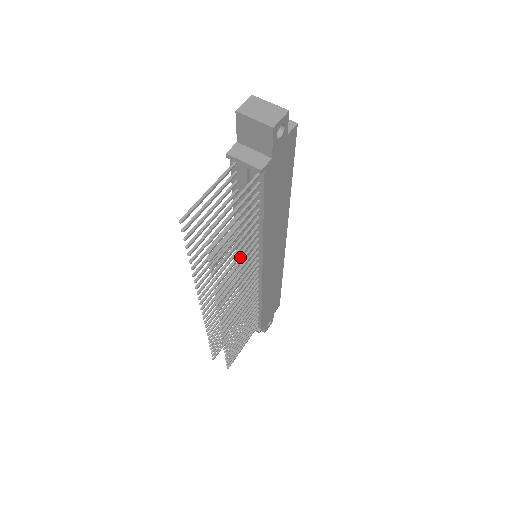
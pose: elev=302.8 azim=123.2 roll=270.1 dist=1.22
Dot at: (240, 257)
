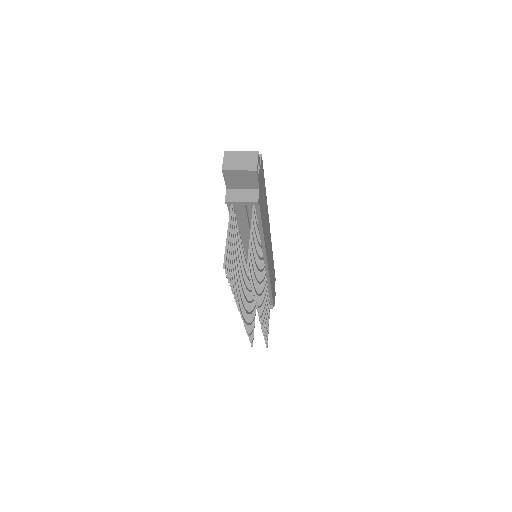
Dot at: (246, 263)
